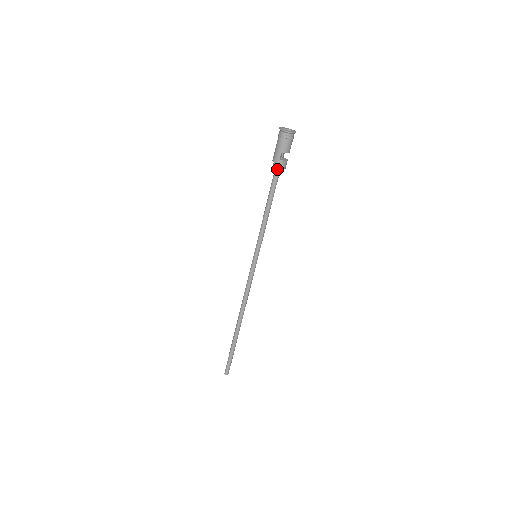
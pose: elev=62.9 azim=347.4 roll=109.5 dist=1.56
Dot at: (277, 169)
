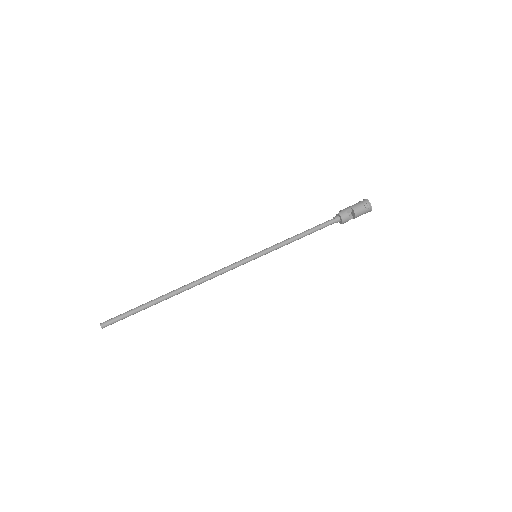
Dot at: (337, 216)
